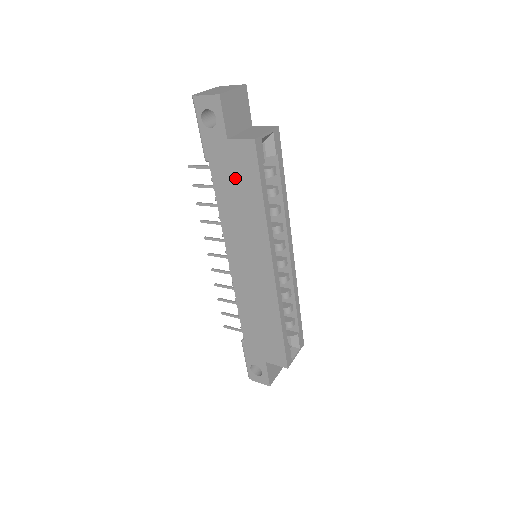
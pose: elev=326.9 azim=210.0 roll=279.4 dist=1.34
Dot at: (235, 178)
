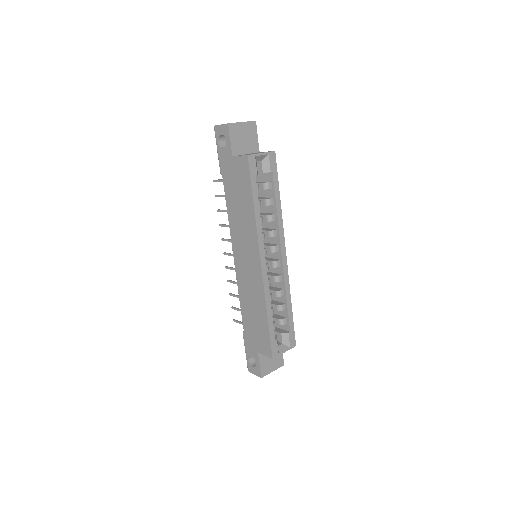
Dot at: (237, 186)
